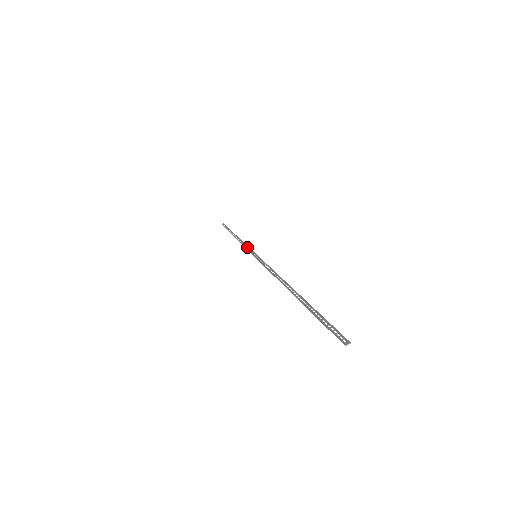
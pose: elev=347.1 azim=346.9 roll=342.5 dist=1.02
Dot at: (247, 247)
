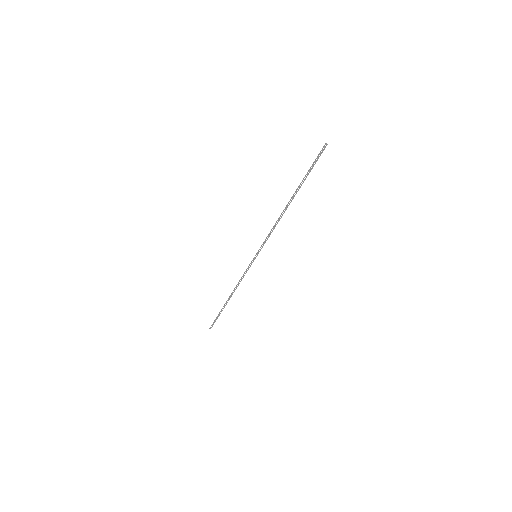
Dot at: (246, 272)
